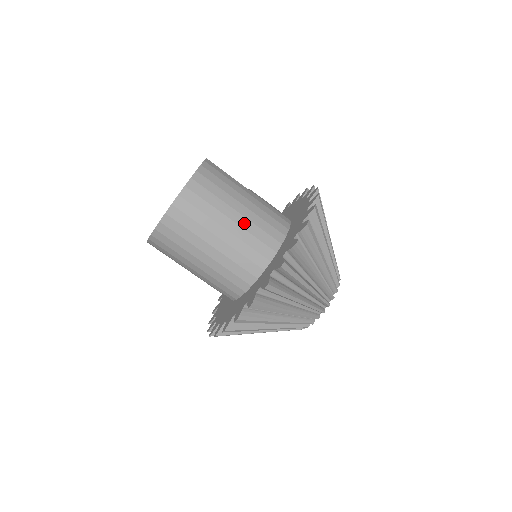
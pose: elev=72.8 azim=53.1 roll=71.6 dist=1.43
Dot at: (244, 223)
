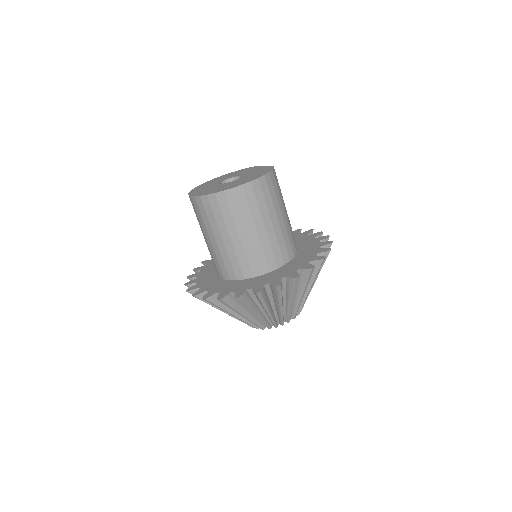
Dot at: (277, 230)
